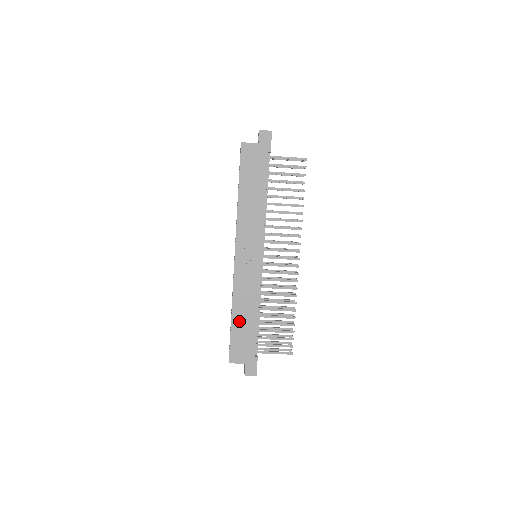
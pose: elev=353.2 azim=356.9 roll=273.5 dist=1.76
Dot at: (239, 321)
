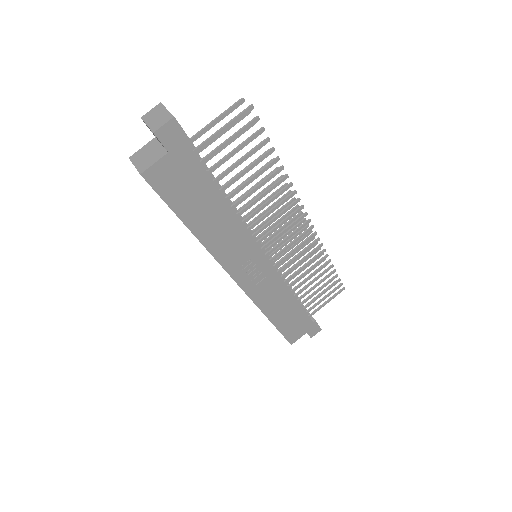
Dot at: (281, 318)
